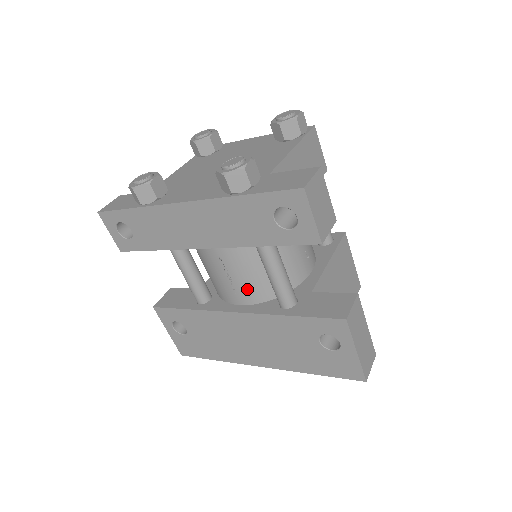
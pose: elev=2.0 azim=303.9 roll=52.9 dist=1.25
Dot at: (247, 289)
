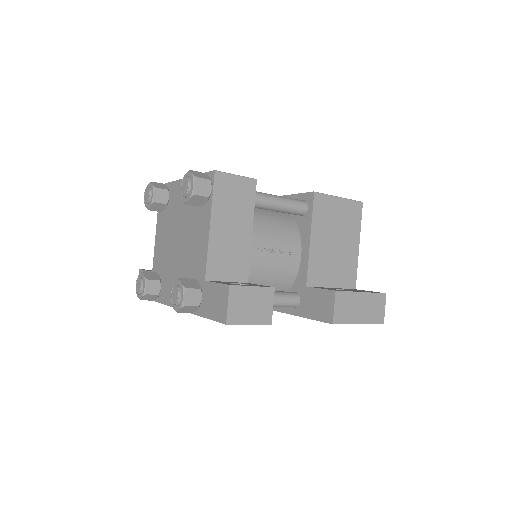
Dot at: occluded
